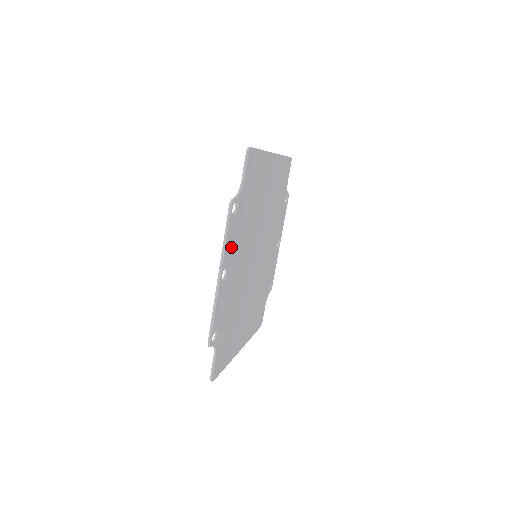
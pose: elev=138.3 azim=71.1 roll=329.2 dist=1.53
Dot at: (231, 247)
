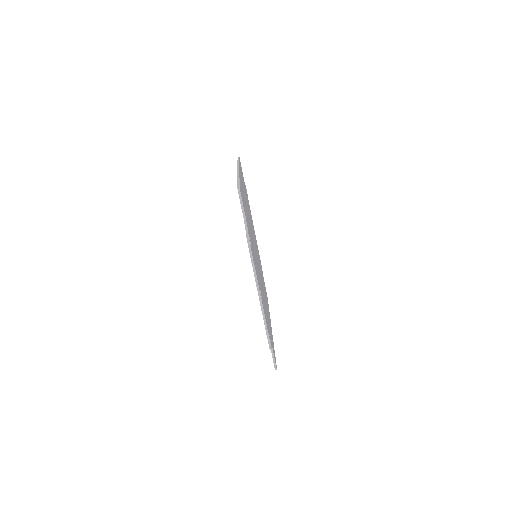
Dot at: (256, 270)
